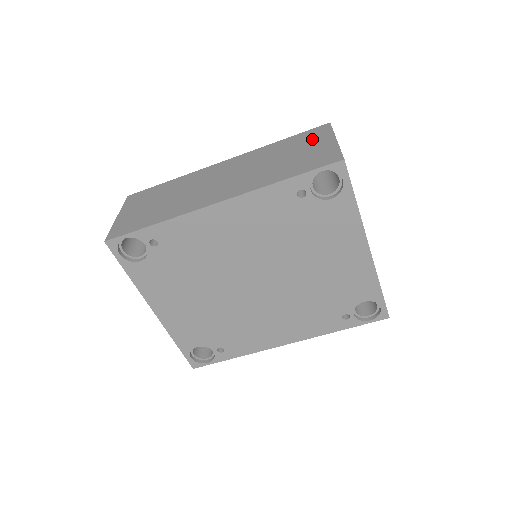
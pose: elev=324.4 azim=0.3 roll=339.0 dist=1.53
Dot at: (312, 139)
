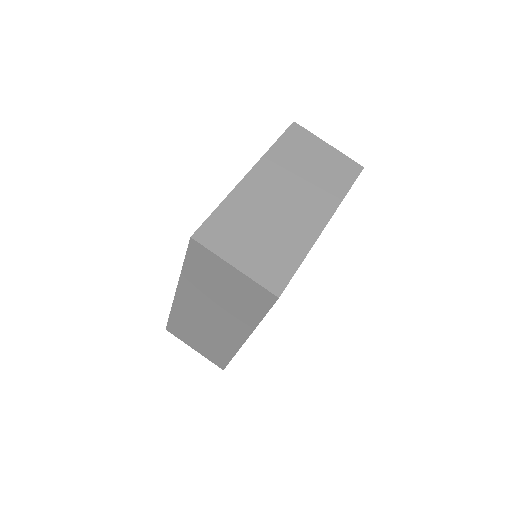
Dot at: (211, 267)
